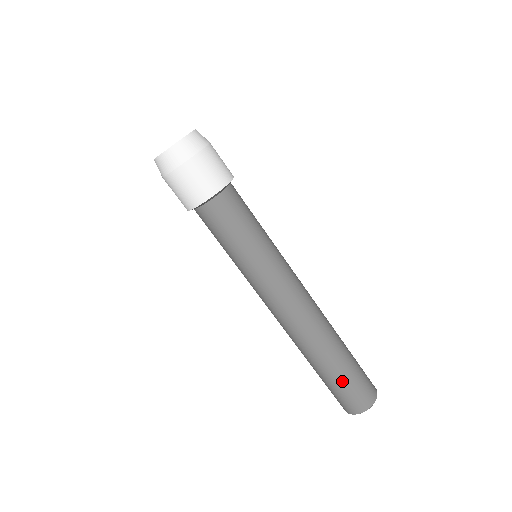
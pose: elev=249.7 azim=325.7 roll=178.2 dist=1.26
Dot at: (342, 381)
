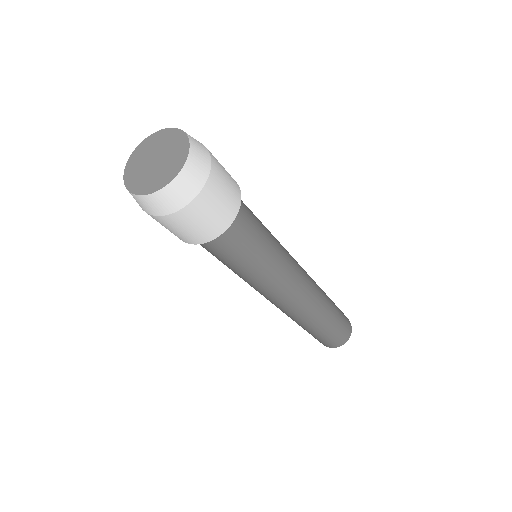
Dot at: (329, 334)
